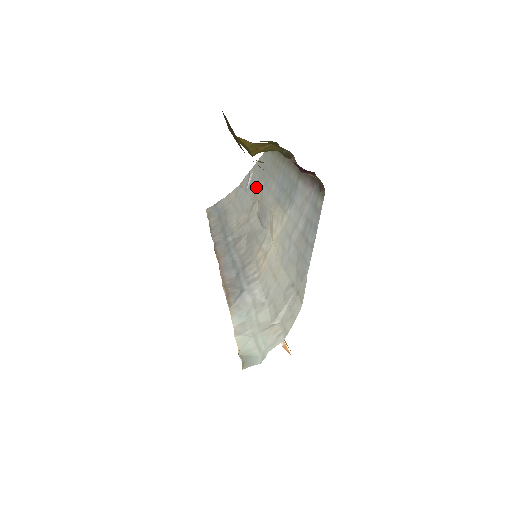
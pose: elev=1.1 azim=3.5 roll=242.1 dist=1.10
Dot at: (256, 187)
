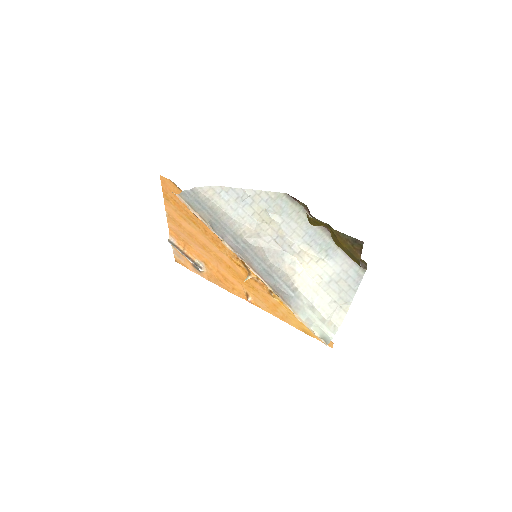
Dot at: (266, 214)
